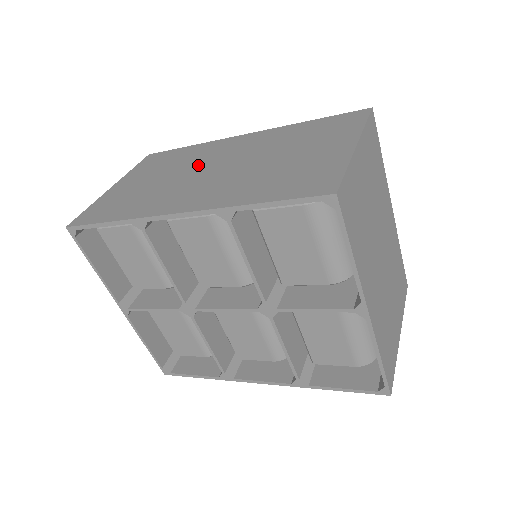
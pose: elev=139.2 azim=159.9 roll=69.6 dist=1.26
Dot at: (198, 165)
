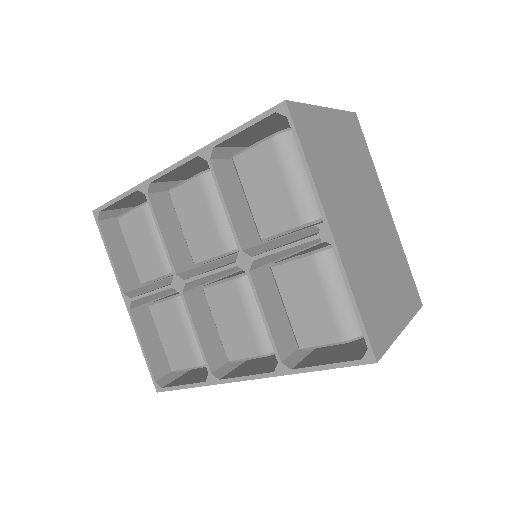
Dot at: occluded
